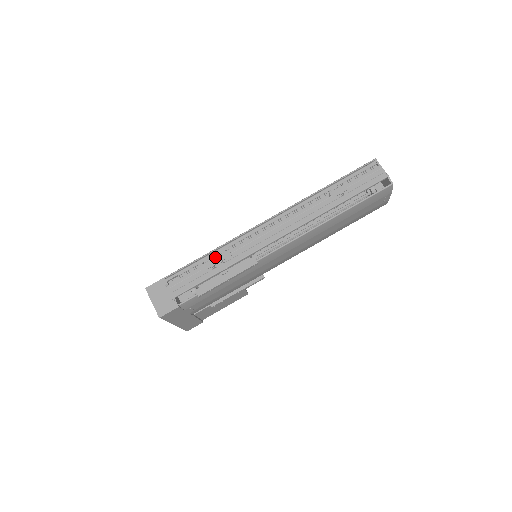
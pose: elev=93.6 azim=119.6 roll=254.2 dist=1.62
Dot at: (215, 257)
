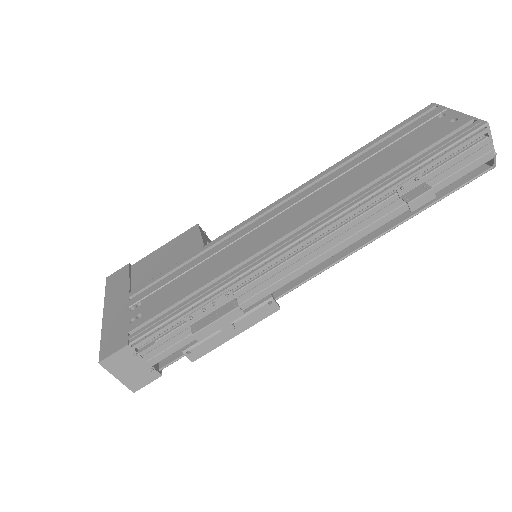
Dot at: (217, 320)
